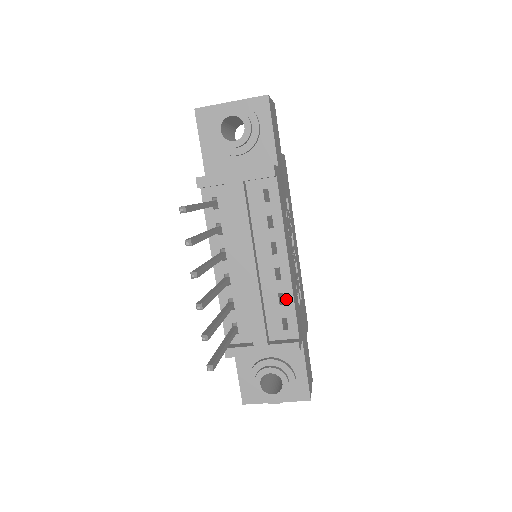
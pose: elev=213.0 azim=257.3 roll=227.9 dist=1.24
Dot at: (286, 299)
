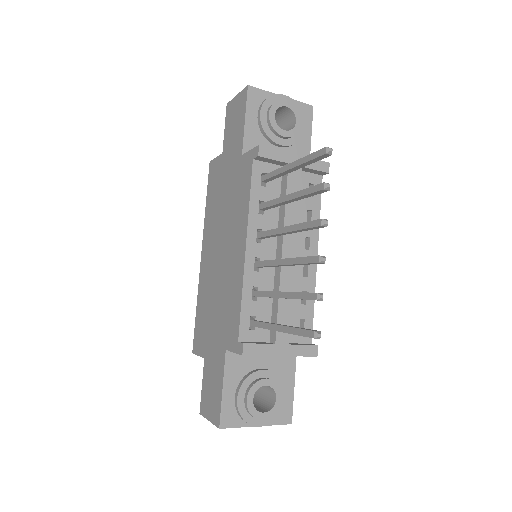
Dot at: occluded
